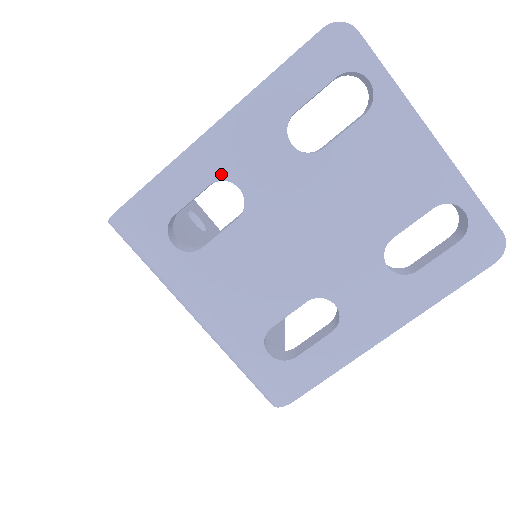
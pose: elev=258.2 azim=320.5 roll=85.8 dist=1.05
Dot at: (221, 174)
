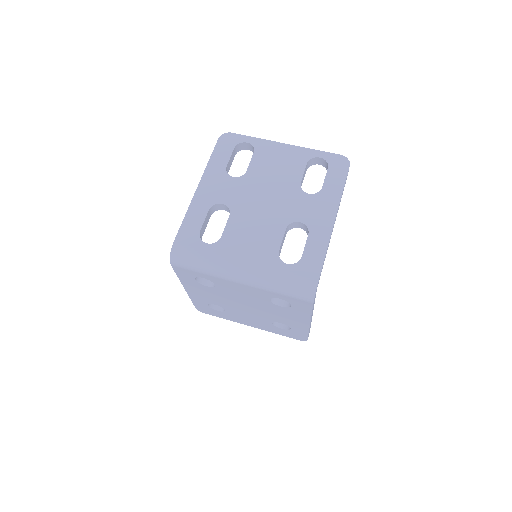
Dot at: (211, 203)
